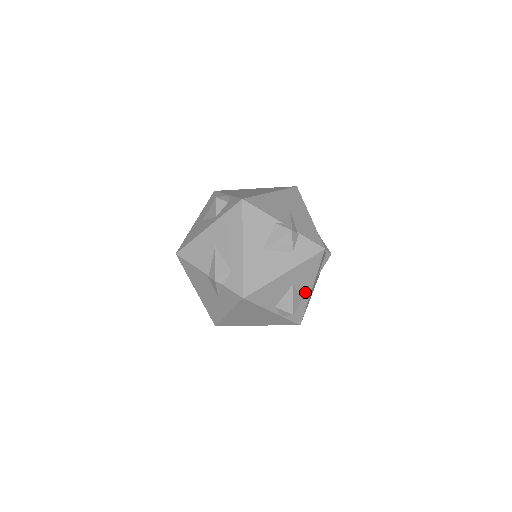
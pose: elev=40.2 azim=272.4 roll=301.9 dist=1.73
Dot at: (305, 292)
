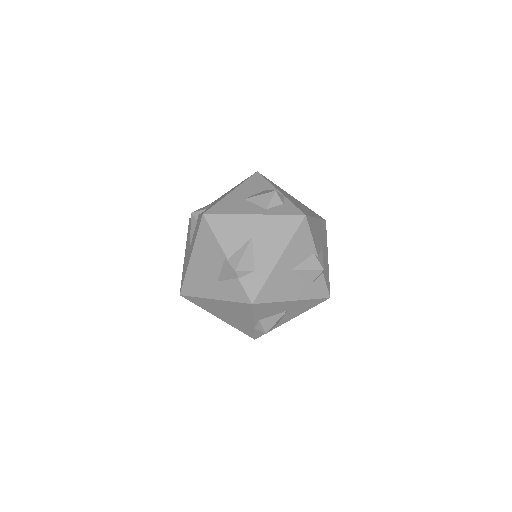
Dot at: (285, 319)
